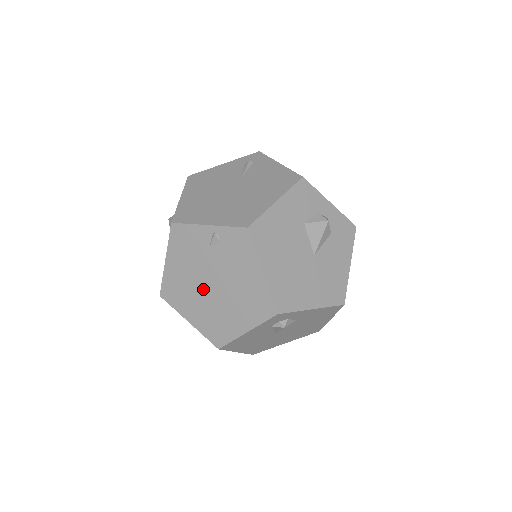
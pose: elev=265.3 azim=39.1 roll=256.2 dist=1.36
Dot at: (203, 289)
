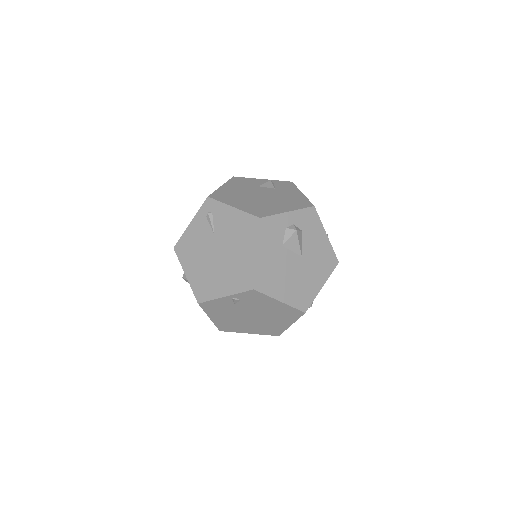
Dot at: (247, 320)
